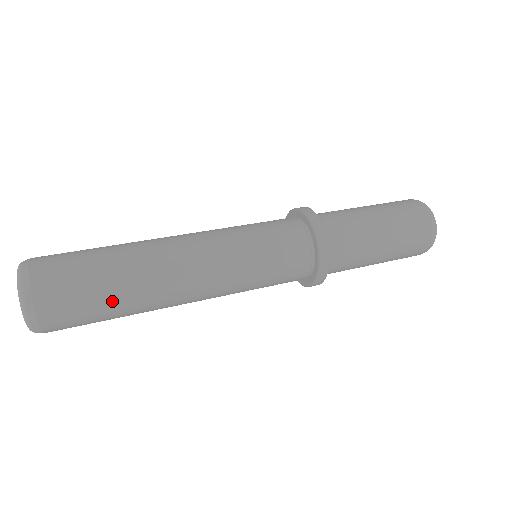
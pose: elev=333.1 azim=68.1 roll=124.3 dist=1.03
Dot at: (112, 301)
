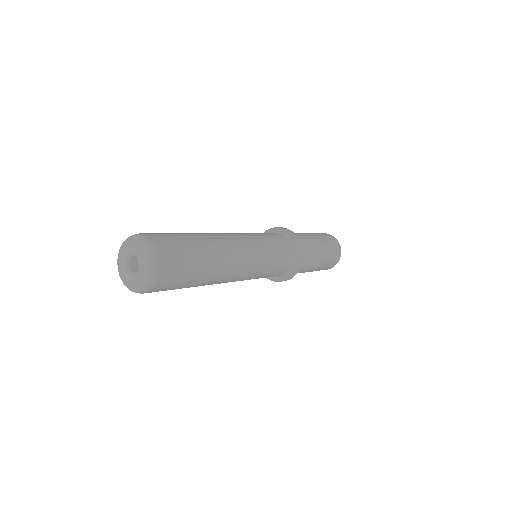
Dot at: (199, 268)
